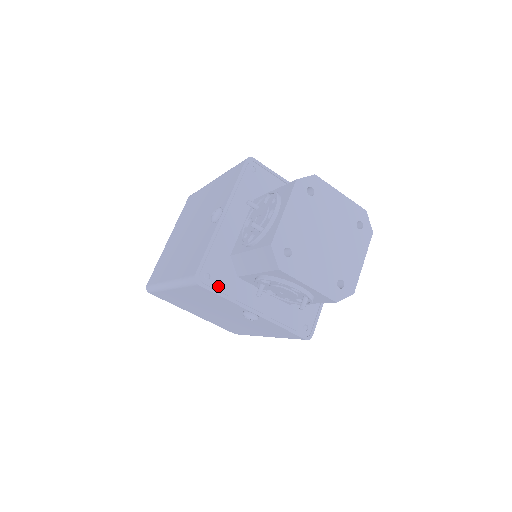
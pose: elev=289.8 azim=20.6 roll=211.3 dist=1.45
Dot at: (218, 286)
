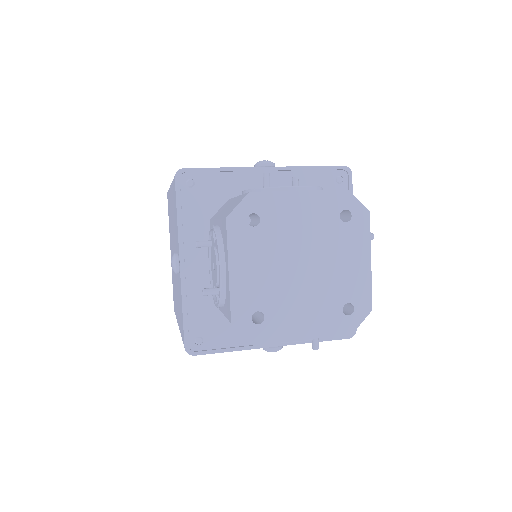
Dot at: (187, 202)
